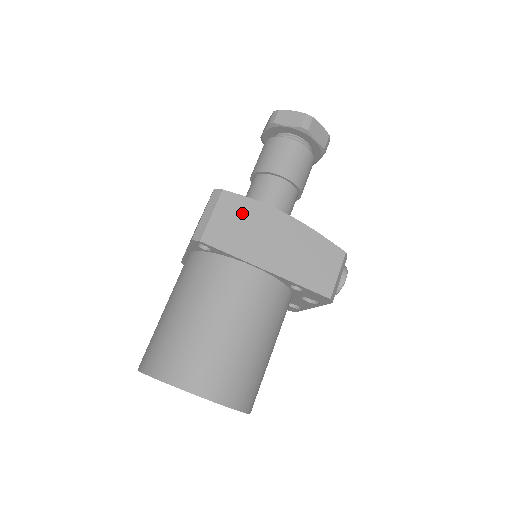
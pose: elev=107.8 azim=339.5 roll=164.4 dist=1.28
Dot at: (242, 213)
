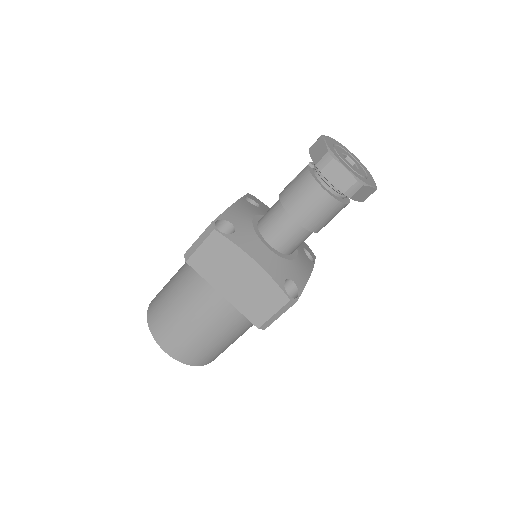
Dot at: occluded
